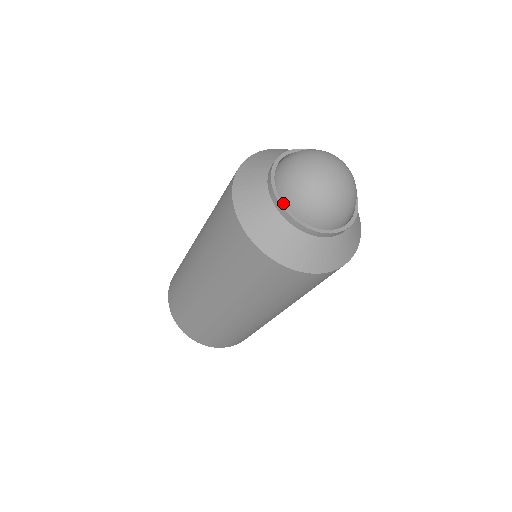
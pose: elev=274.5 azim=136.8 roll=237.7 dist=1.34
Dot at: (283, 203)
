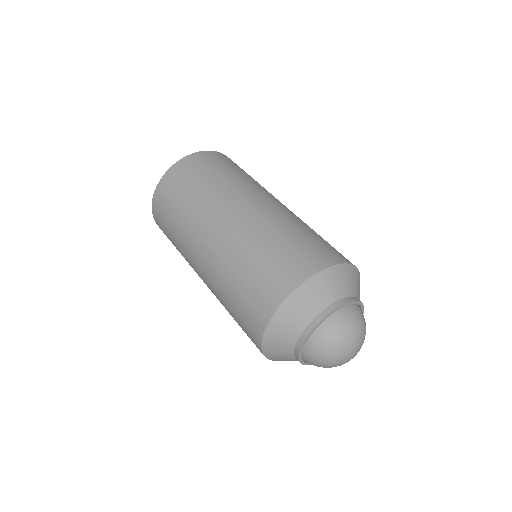
Dot at: (306, 340)
